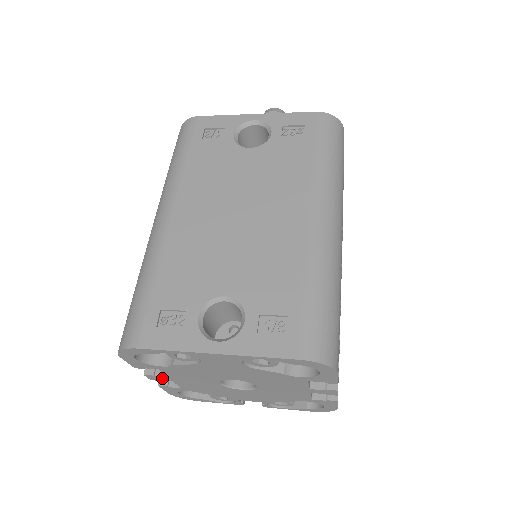
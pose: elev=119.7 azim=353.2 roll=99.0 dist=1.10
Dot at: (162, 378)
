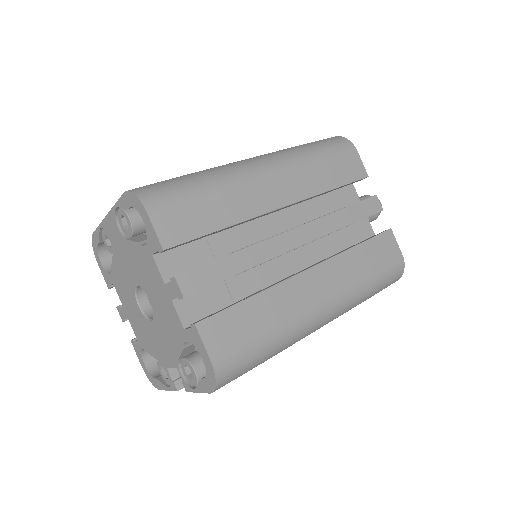
Dot at: (123, 312)
